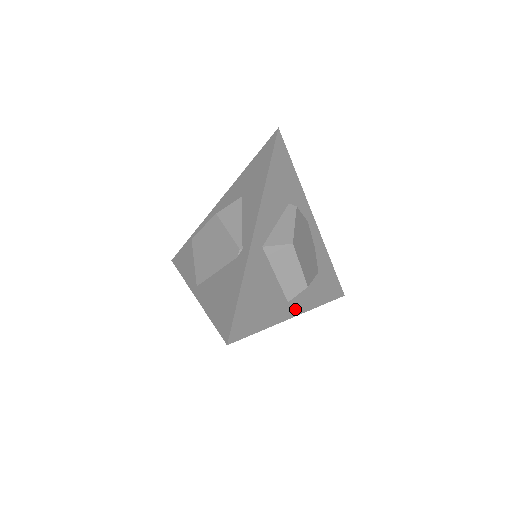
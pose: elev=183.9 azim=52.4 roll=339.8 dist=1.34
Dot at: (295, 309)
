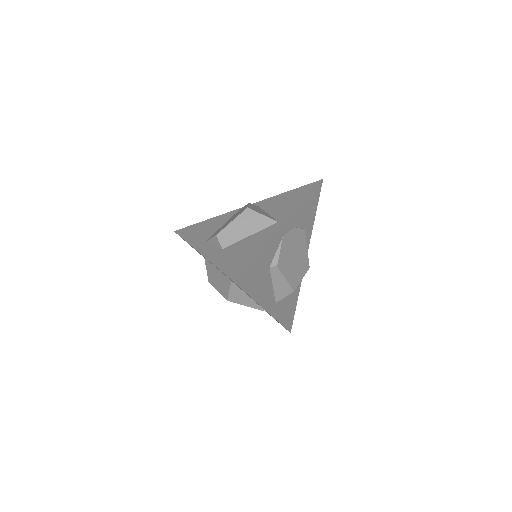
Dot at: occluded
